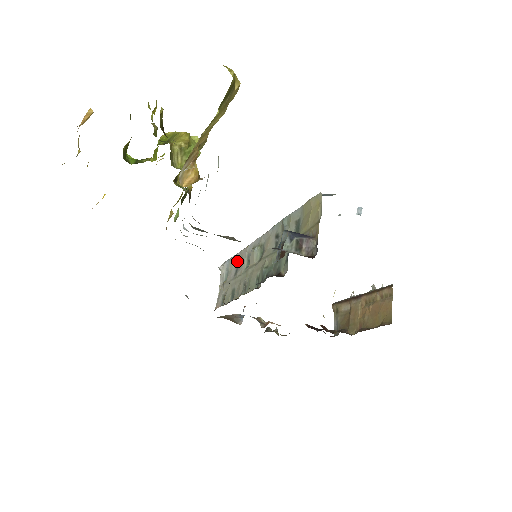
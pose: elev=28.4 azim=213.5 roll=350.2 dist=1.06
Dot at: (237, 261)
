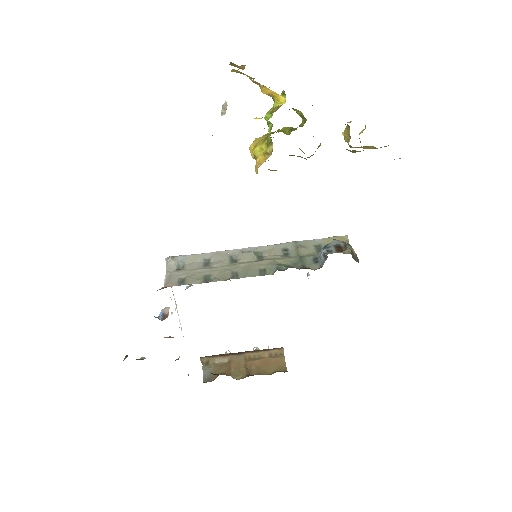
Dot at: (206, 258)
